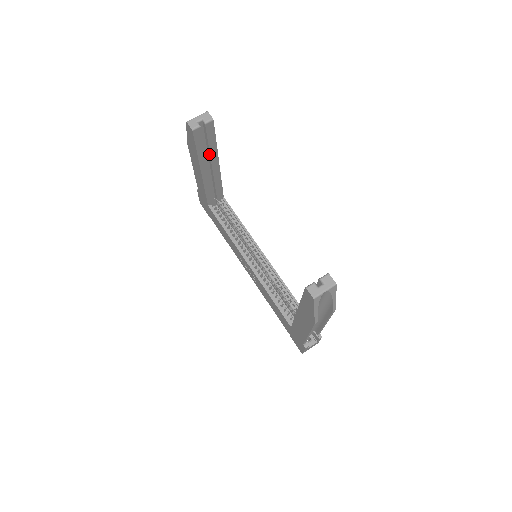
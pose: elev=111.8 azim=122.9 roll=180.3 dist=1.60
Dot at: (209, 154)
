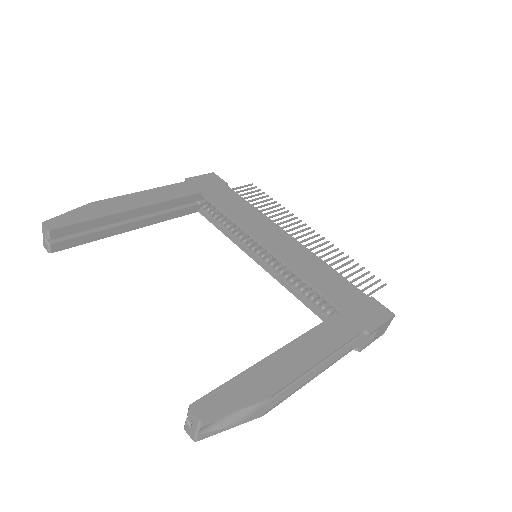
Dot at: (108, 223)
